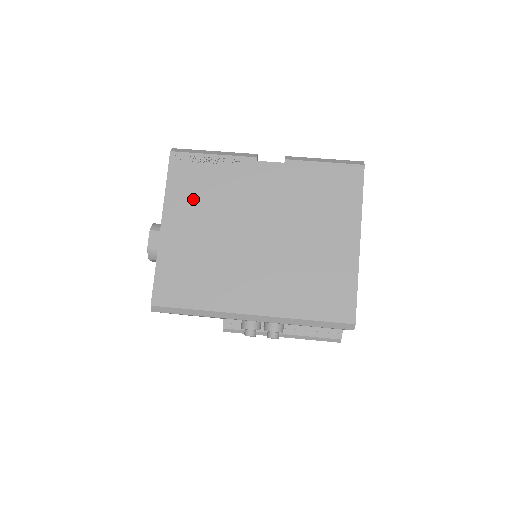
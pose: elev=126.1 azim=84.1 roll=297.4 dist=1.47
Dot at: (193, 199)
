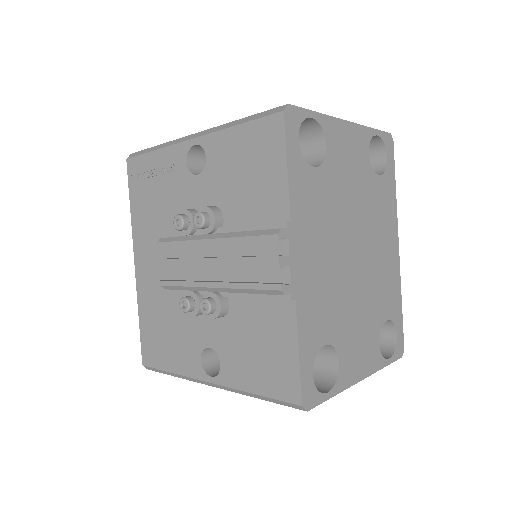
Dot at: occluded
